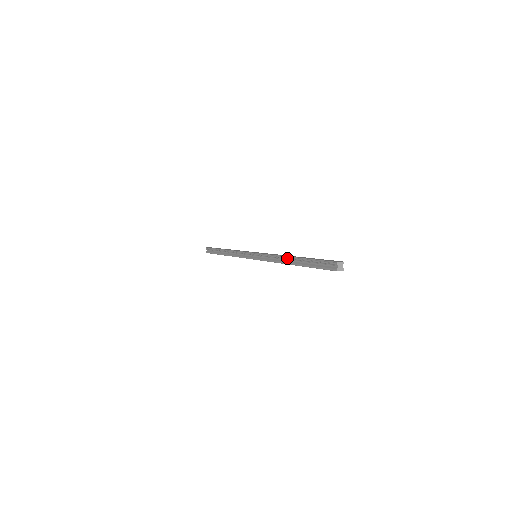
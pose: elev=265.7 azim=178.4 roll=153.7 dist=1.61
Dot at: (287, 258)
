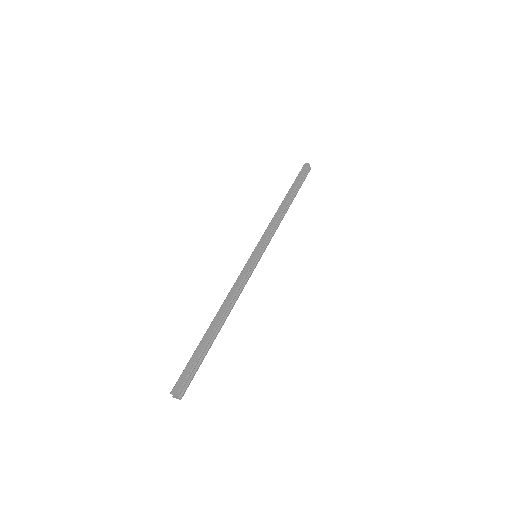
Dot at: (216, 314)
